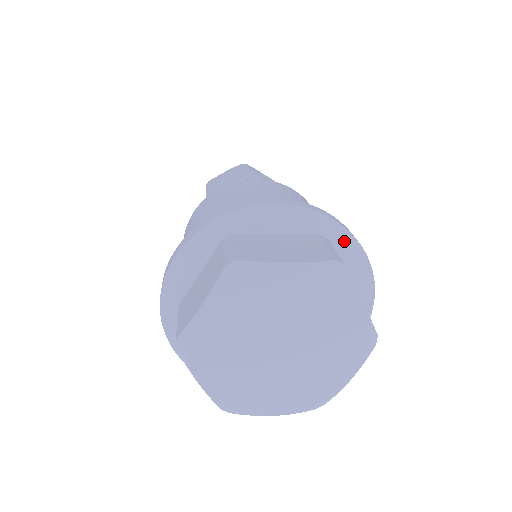
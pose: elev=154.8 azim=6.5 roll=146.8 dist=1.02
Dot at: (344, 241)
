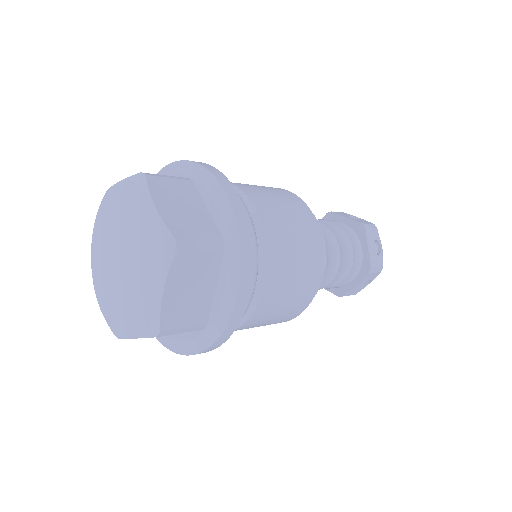
Dot at: (232, 264)
